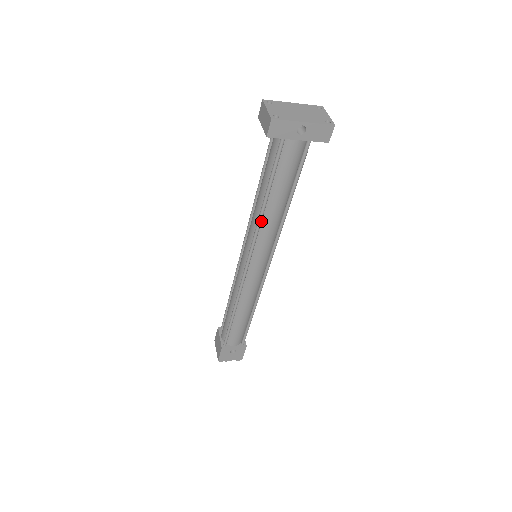
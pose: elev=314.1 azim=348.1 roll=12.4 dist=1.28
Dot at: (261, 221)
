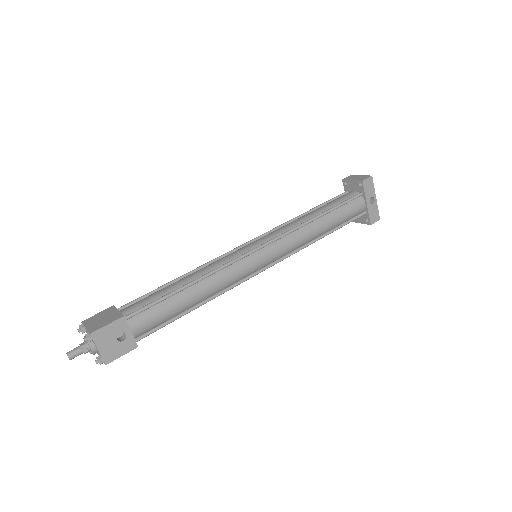
Dot at: (304, 226)
